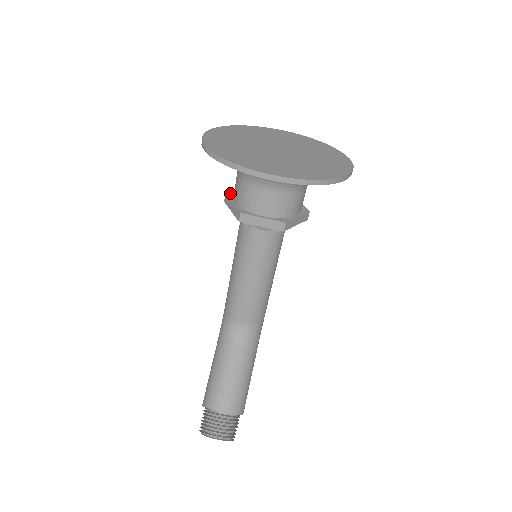
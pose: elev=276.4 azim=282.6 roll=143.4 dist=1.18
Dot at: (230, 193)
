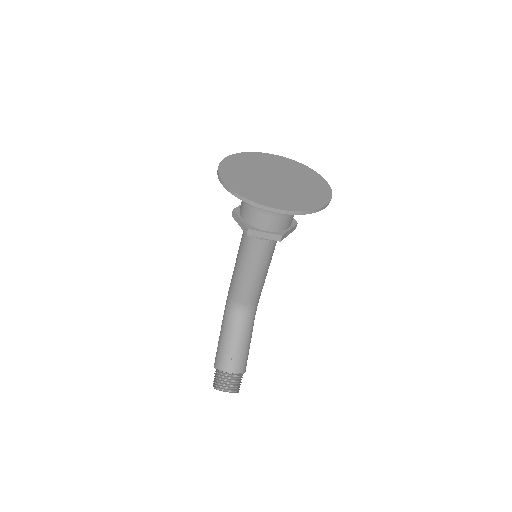
Dot at: (236, 209)
